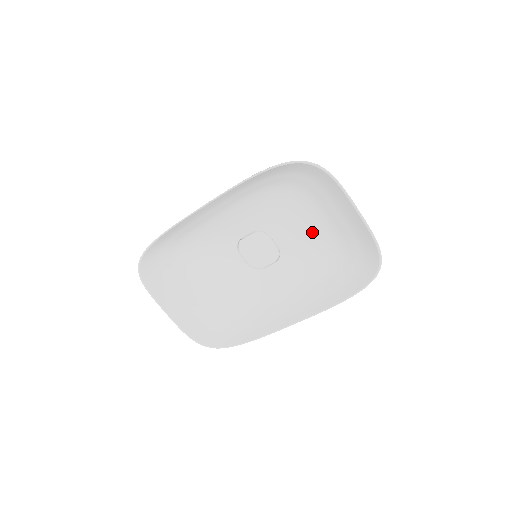
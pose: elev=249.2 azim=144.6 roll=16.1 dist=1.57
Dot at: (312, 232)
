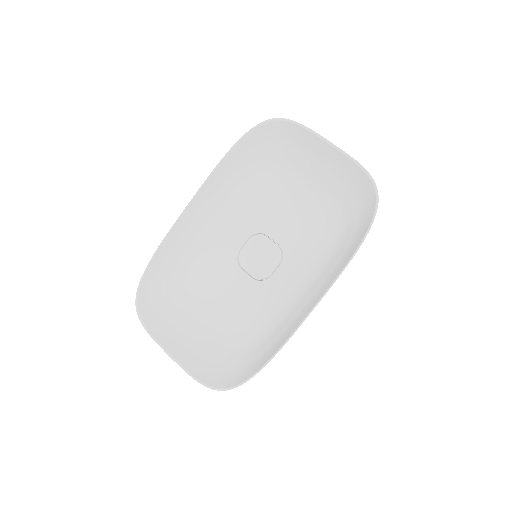
Dot at: (304, 208)
